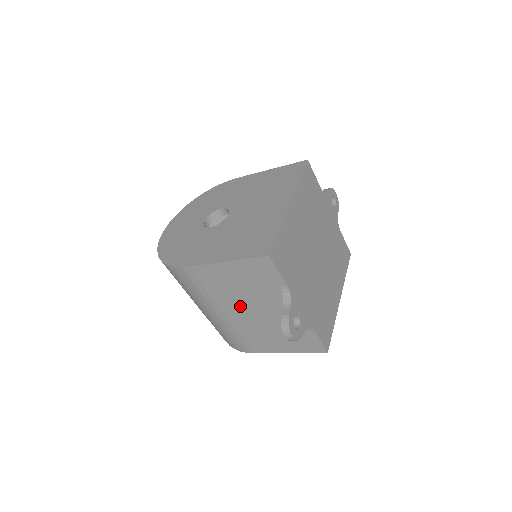
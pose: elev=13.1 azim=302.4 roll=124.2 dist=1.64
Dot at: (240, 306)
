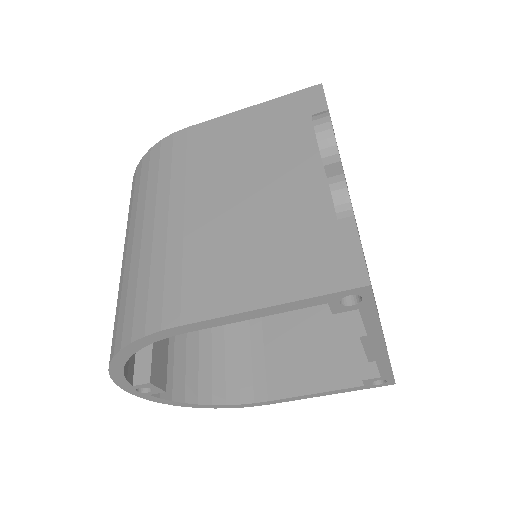
Dot at: (226, 186)
